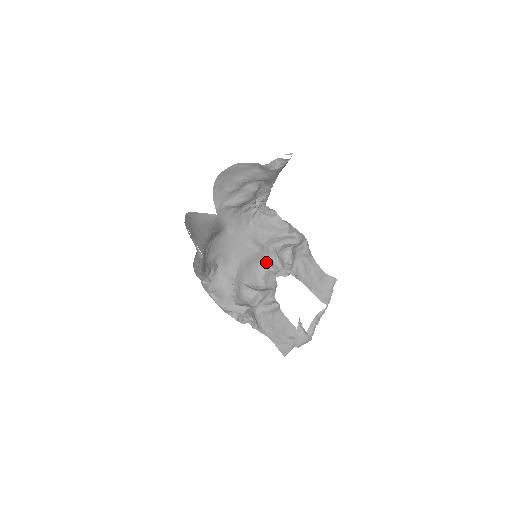
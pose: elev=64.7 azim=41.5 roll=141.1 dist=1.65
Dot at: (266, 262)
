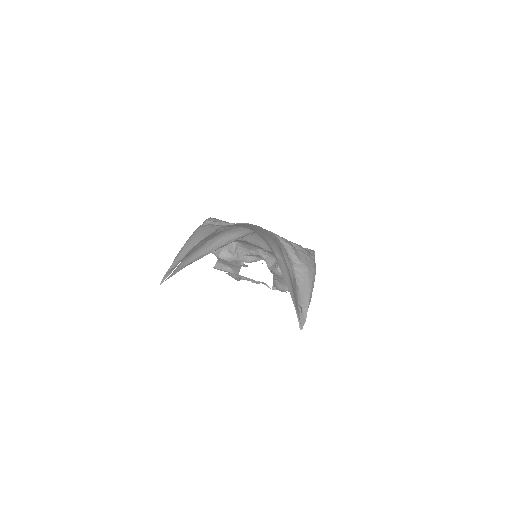
Dot at: (267, 254)
